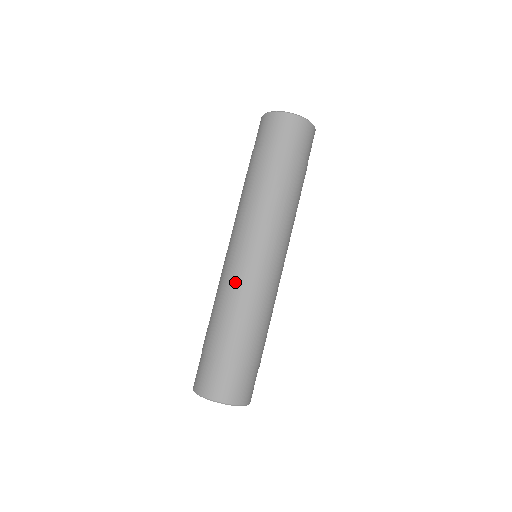
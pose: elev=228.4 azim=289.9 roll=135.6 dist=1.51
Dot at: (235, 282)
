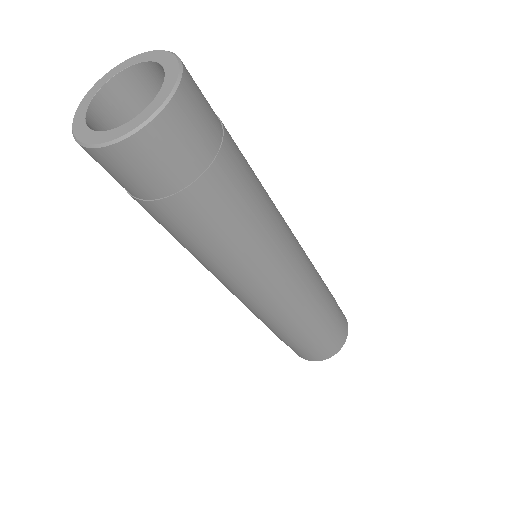
Dot at: (250, 310)
